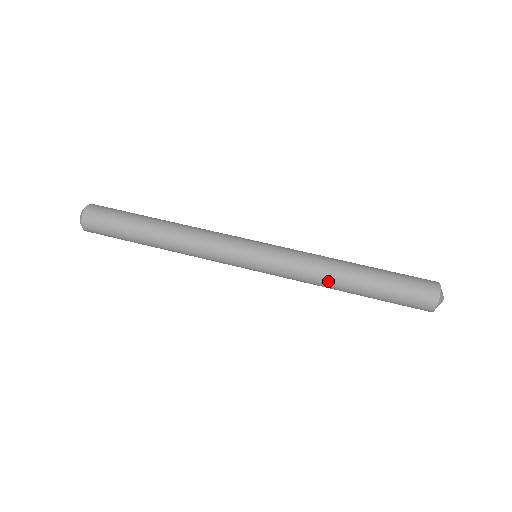
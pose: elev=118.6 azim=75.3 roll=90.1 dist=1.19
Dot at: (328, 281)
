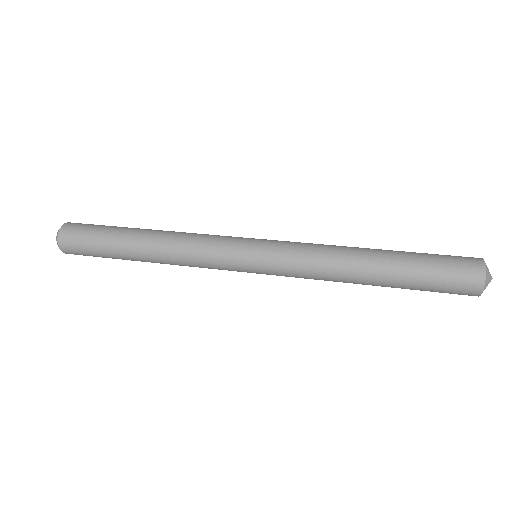
Dot at: (346, 249)
